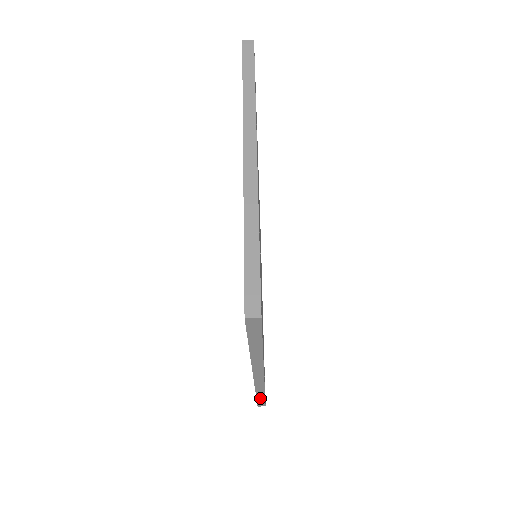
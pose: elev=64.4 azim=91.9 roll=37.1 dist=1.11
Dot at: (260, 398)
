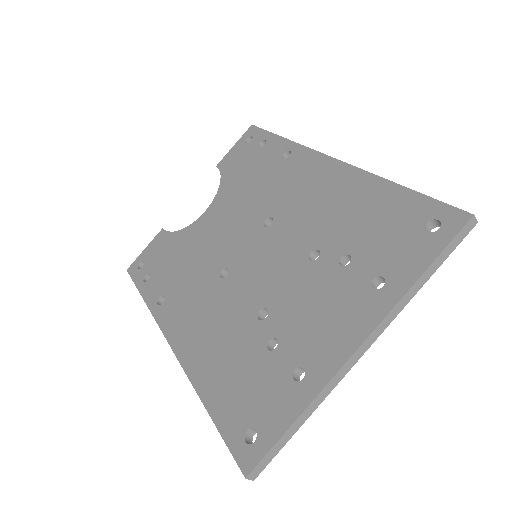
Dot at: occluded
